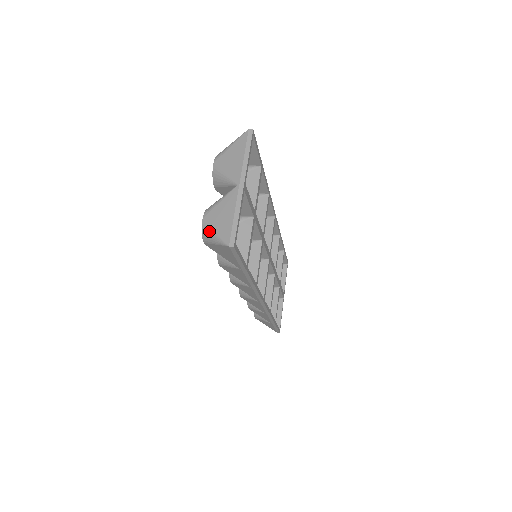
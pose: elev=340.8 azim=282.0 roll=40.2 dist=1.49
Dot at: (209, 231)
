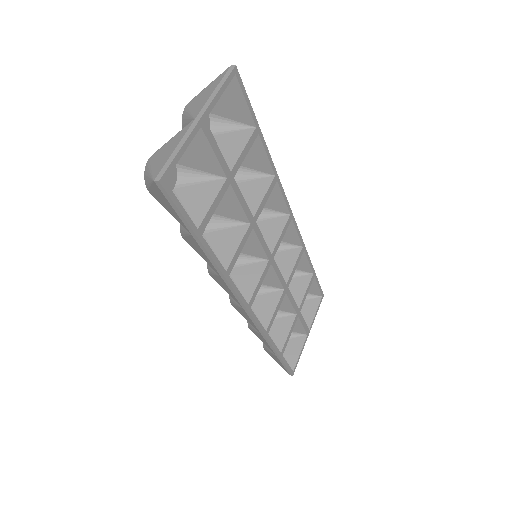
Dot at: (148, 169)
